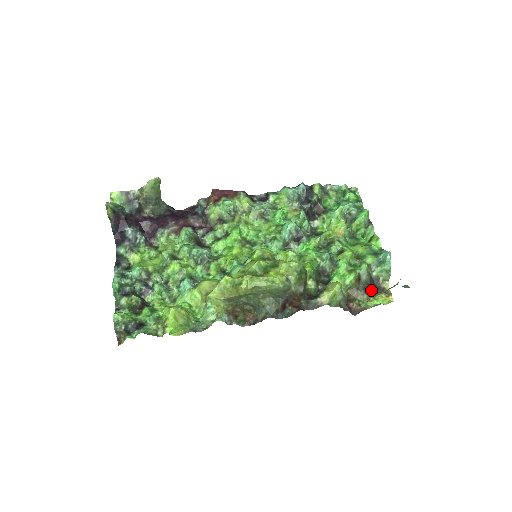
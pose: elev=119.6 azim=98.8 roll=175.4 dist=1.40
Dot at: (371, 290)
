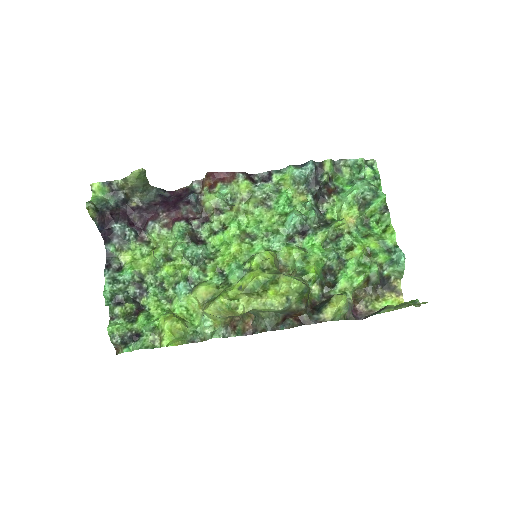
Dot at: (380, 290)
